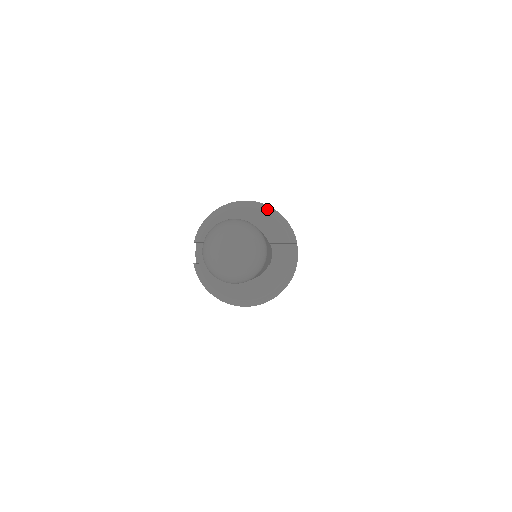
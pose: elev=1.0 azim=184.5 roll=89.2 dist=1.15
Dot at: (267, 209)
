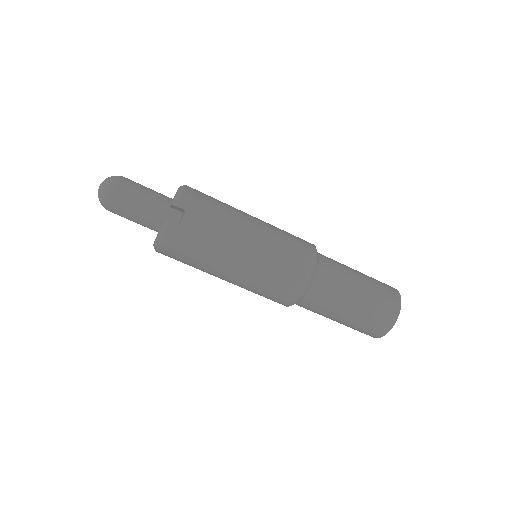
Dot at: (181, 187)
